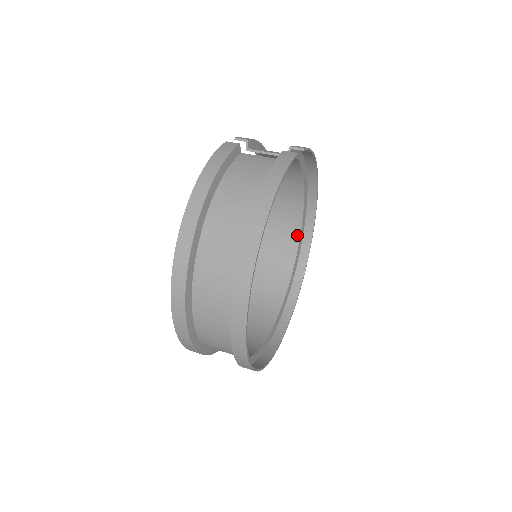
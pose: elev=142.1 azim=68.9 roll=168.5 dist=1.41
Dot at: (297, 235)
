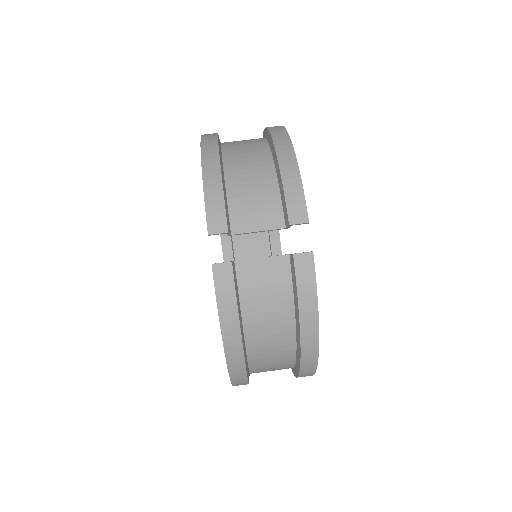
Dot at: occluded
